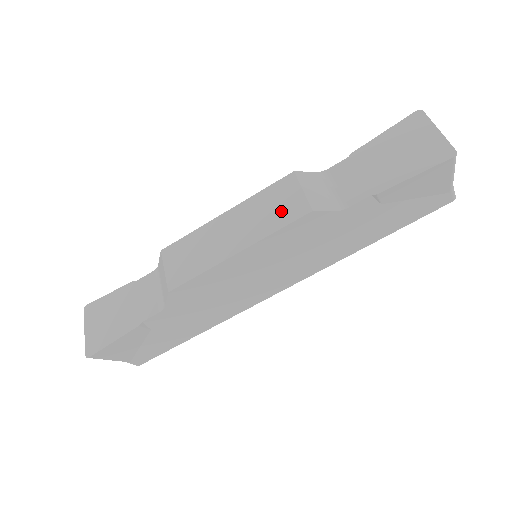
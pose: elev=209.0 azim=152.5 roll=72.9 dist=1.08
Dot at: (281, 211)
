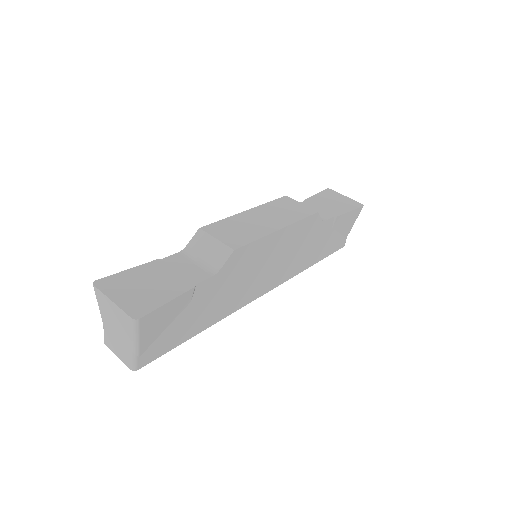
Dot at: (296, 211)
